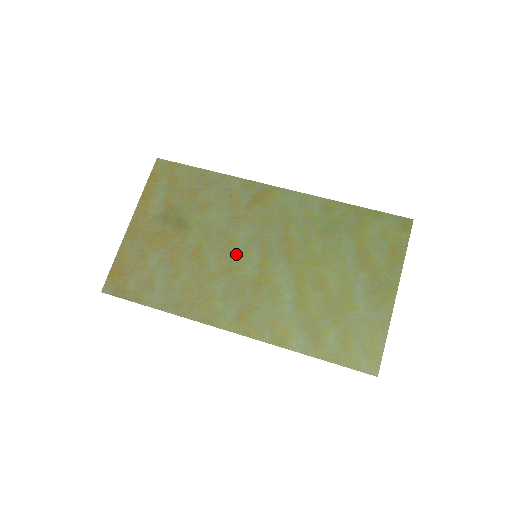
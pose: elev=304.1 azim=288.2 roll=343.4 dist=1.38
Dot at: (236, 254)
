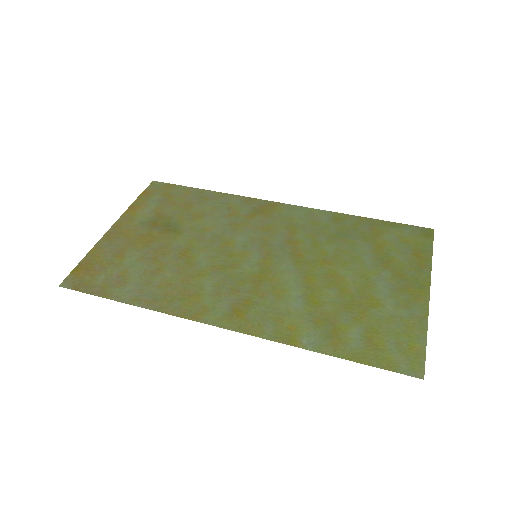
Dot at: (232, 254)
